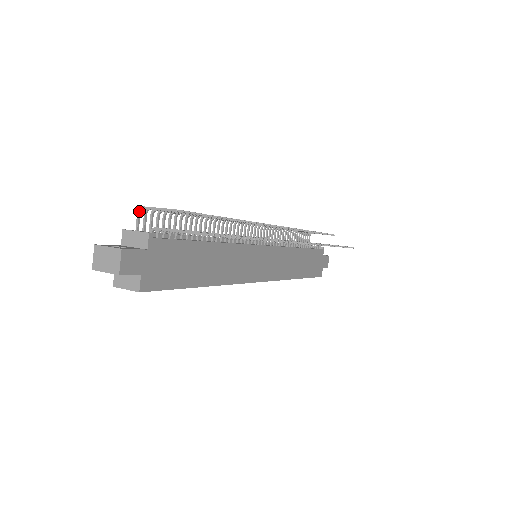
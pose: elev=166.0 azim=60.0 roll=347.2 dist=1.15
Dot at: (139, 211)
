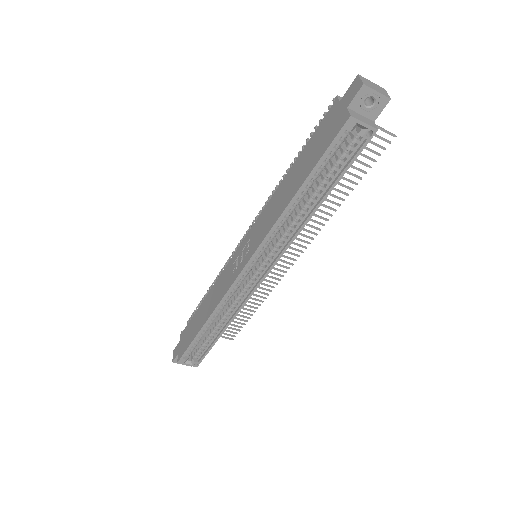
Dot at: occluded
